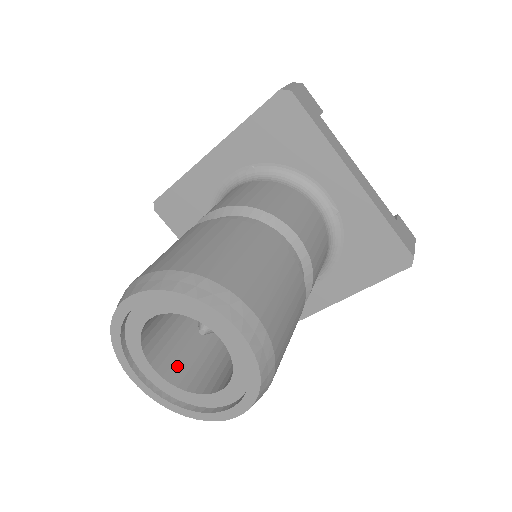
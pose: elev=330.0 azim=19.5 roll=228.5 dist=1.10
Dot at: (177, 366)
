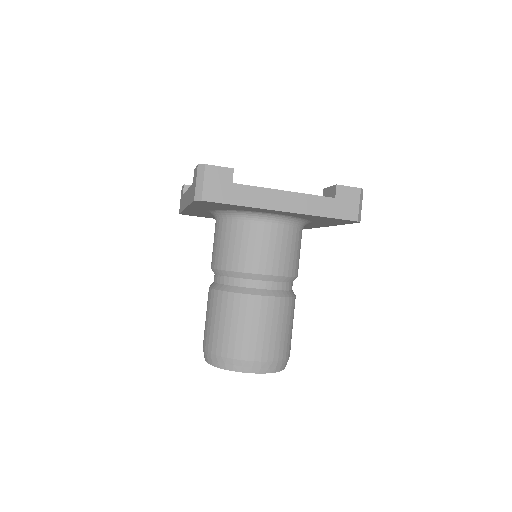
Dot at: occluded
